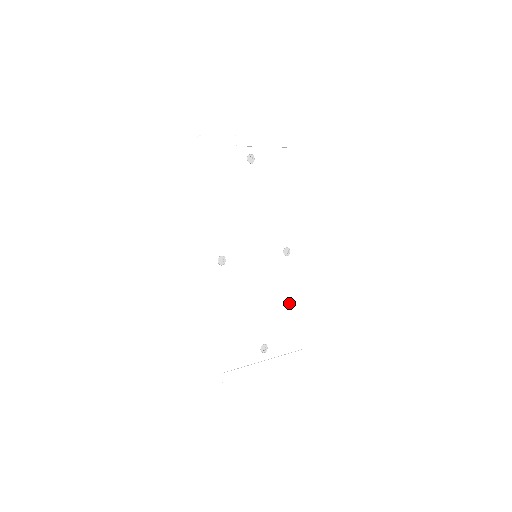
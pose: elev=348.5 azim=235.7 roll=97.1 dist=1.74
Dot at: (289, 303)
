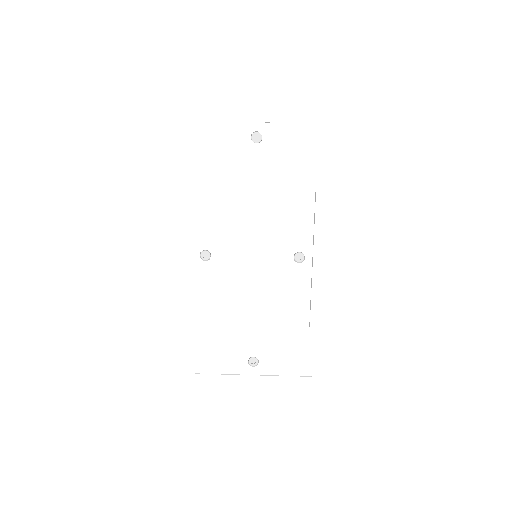
Dot at: (295, 319)
